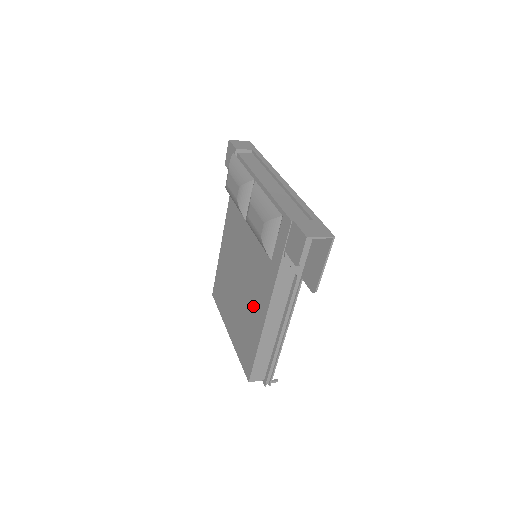
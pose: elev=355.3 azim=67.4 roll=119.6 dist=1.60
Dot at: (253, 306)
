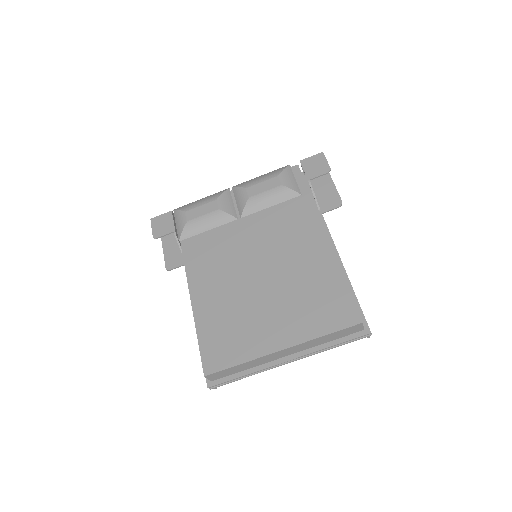
Dot at: (303, 259)
